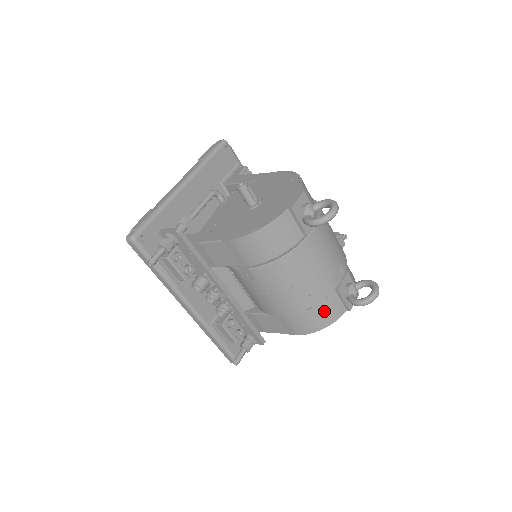
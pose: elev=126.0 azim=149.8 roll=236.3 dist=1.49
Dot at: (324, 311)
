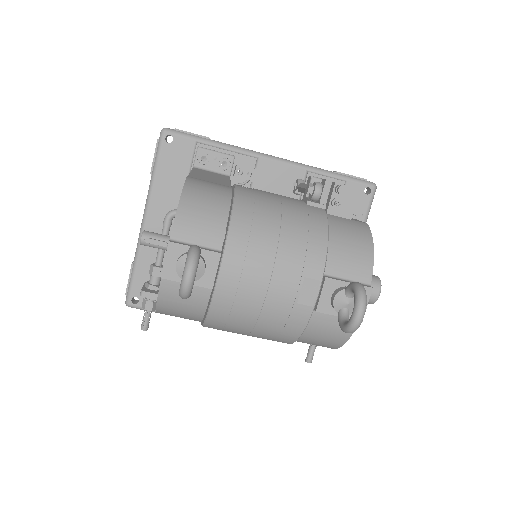
Dot at: (322, 333)
